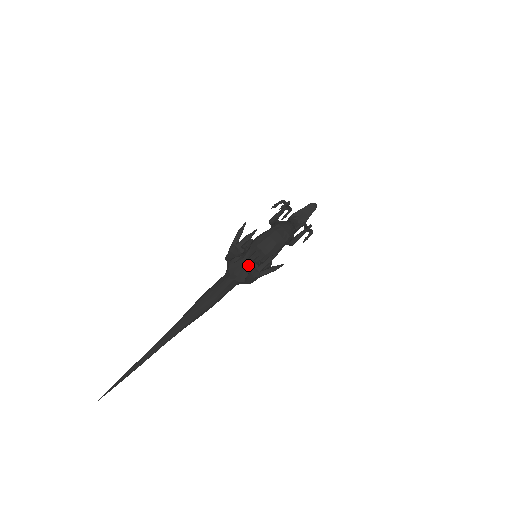
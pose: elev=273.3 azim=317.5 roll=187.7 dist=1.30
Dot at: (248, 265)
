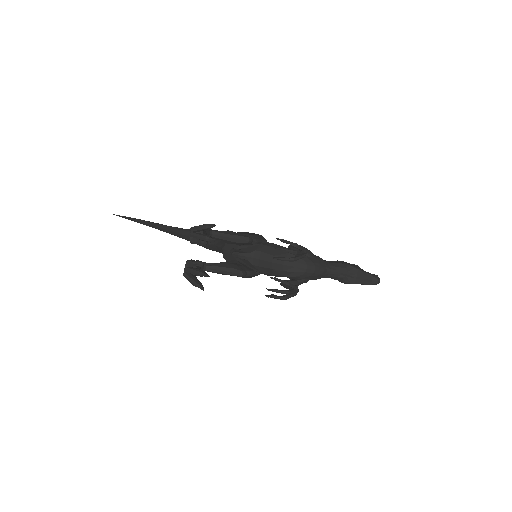
Dot at: occluded
